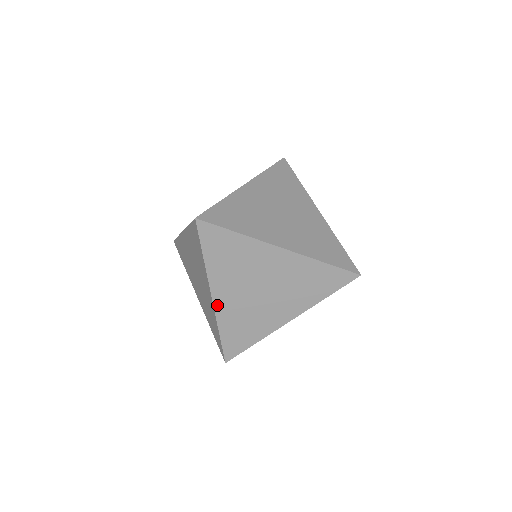
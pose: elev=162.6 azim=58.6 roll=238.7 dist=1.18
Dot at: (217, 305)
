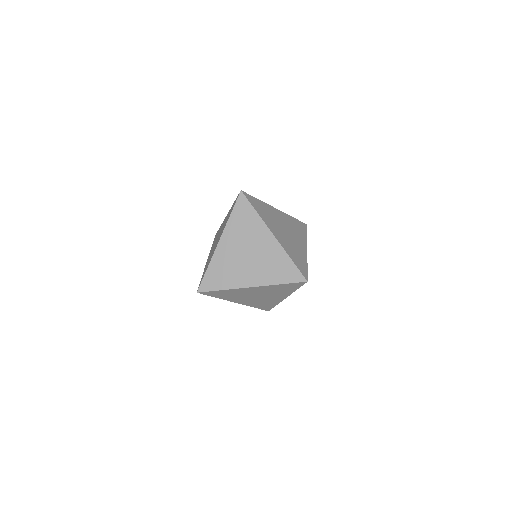
Dot at: (218, 249)
